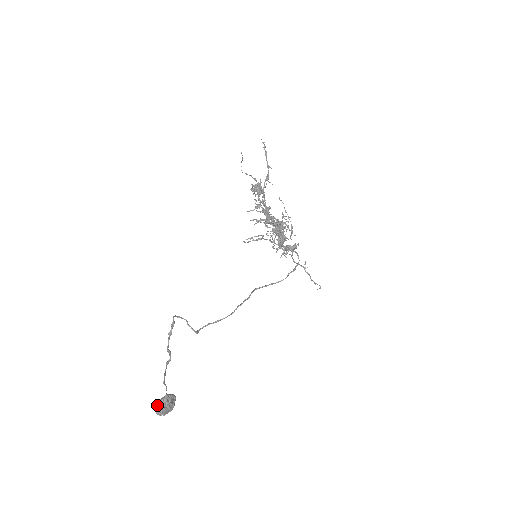
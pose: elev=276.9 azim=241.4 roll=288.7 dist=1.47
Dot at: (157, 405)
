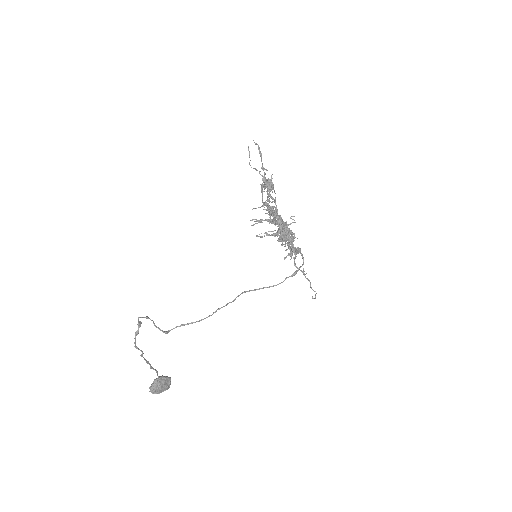
Dot at: (151, 384)
